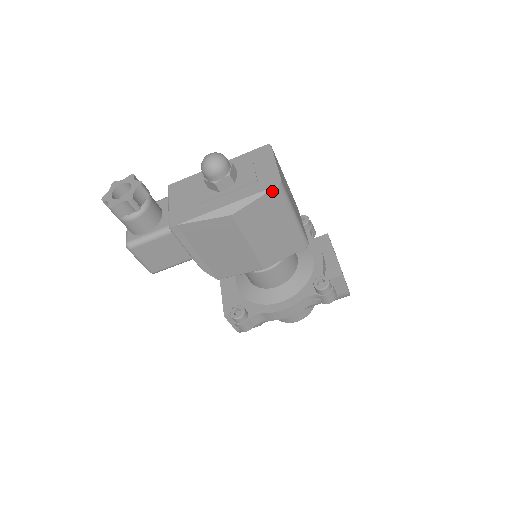
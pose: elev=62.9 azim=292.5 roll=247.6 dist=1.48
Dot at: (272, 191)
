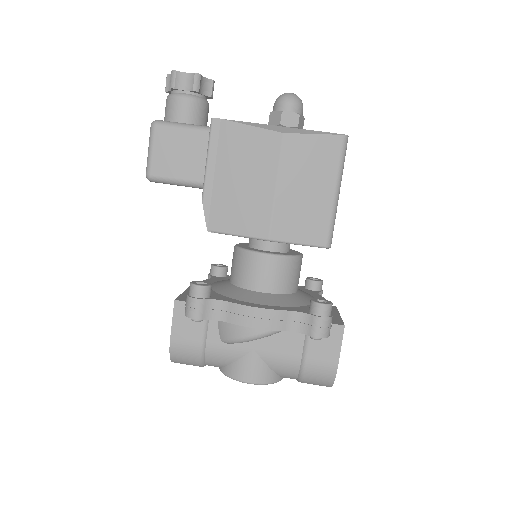
Dot at: (335, 137)
